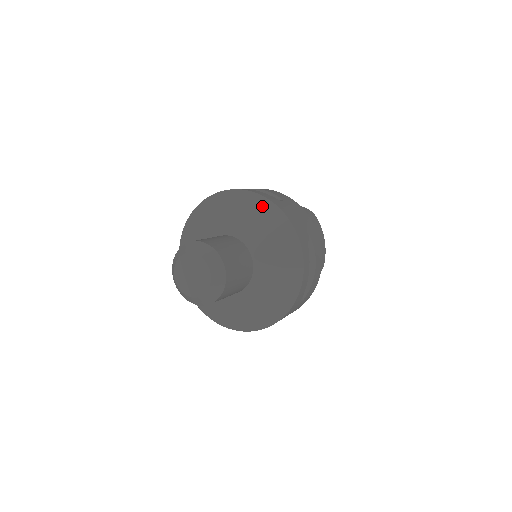
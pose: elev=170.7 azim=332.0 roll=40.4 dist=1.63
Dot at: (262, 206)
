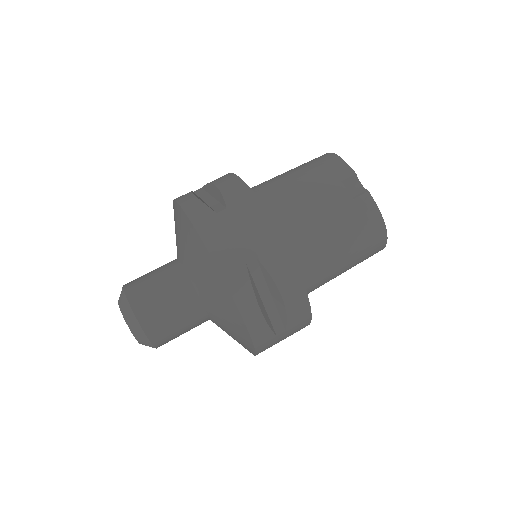
Dot at: (244, 339)
